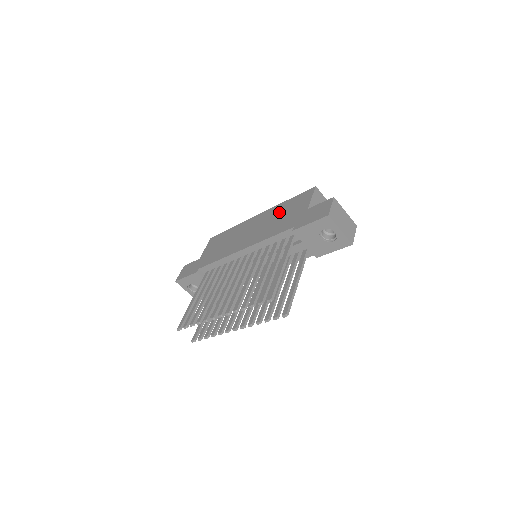
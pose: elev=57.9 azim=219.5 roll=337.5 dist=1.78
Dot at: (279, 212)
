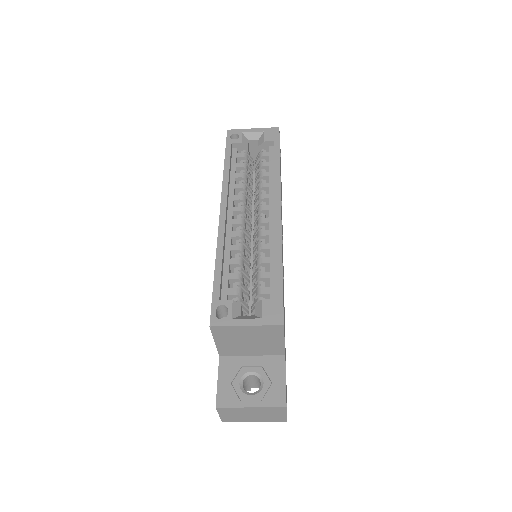
Dot at: occluded
